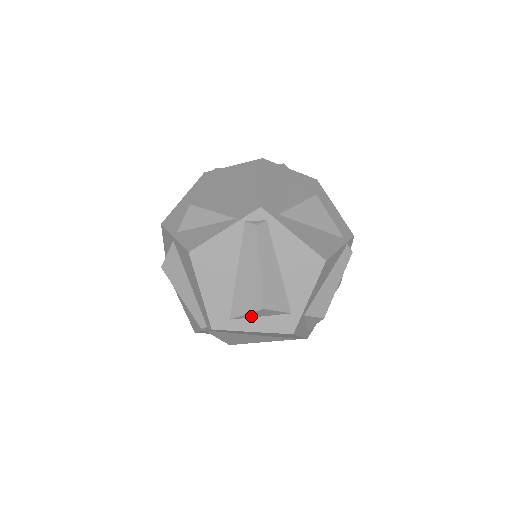
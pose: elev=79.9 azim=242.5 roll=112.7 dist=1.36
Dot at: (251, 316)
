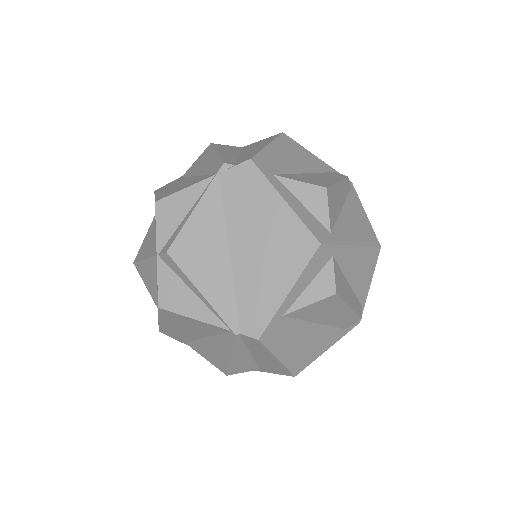
Dot at: (296, 192)
